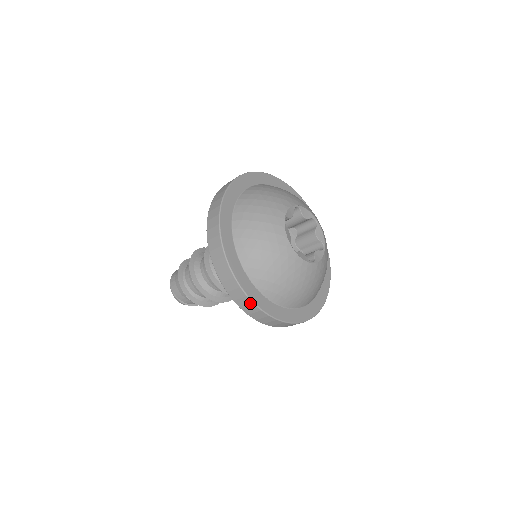
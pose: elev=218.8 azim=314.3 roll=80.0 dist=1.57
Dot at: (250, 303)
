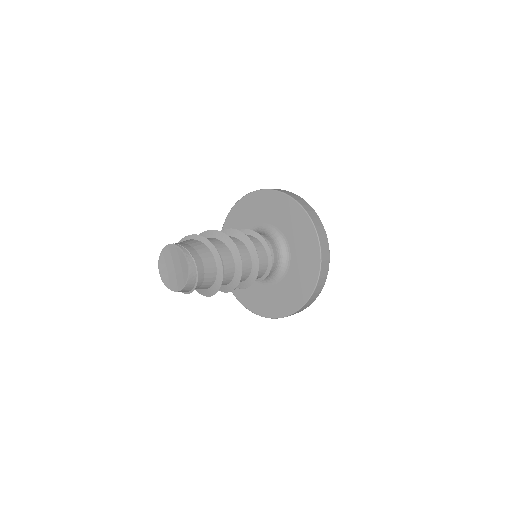
Dot at: (317, 217)
